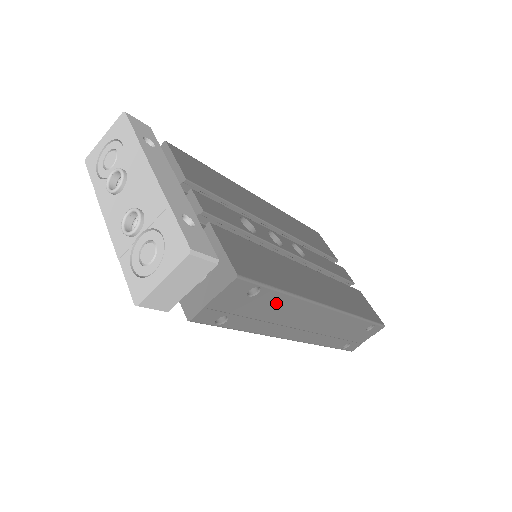
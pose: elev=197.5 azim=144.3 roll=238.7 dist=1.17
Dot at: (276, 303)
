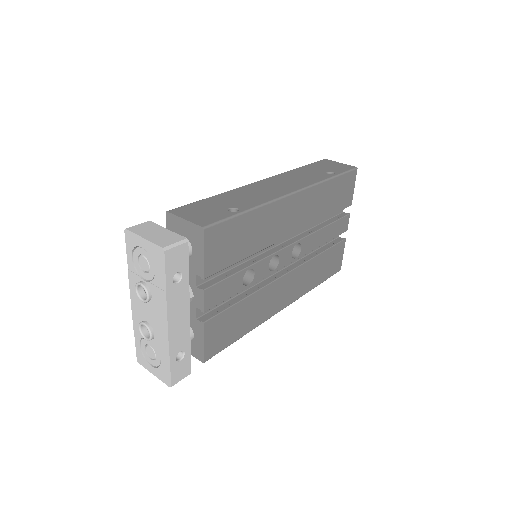
Dot at: occluded
